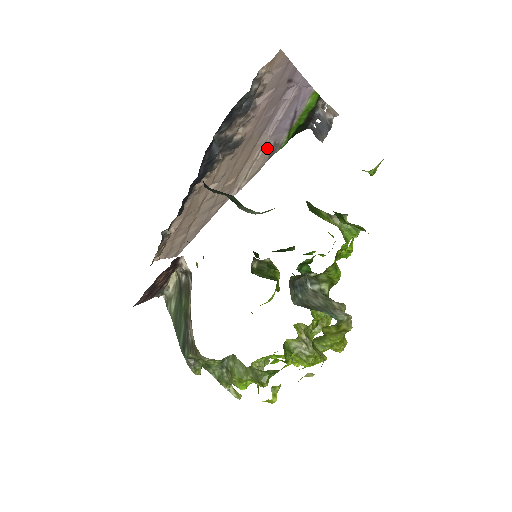
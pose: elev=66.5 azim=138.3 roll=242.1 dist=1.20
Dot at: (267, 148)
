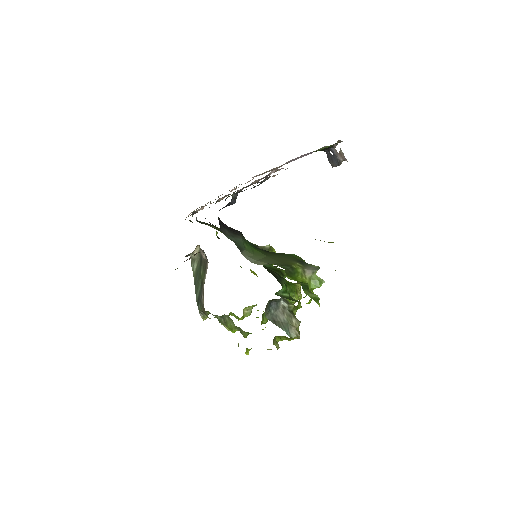
Dot at: occluded
